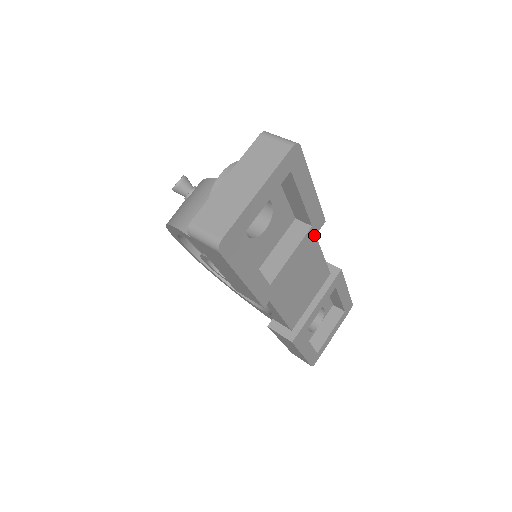
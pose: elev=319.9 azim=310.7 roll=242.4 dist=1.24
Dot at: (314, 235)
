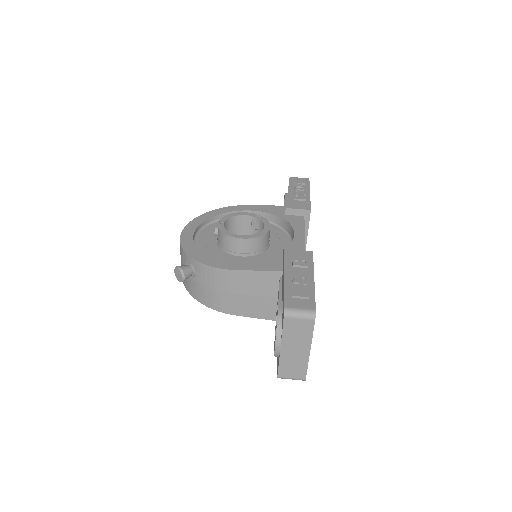
Dot at: occluded
